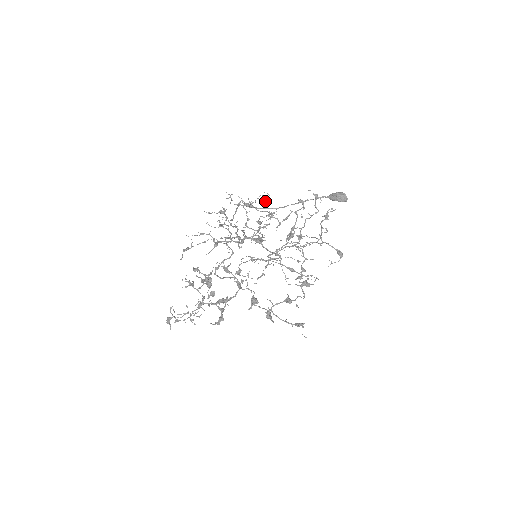
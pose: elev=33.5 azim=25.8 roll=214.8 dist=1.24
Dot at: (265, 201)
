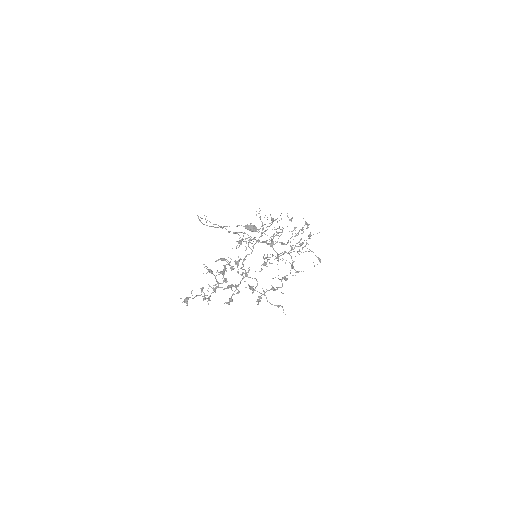
Dot at: (281, 219)
